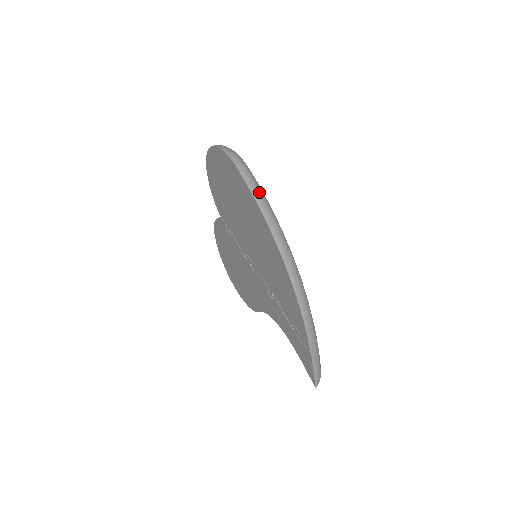
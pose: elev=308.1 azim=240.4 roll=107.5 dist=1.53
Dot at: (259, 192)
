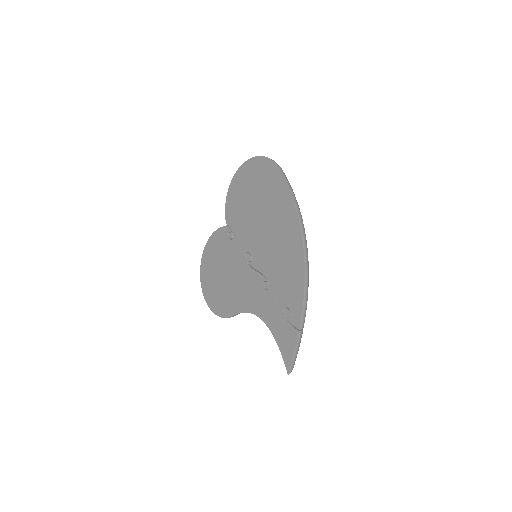
Dot at: (292, 189)
